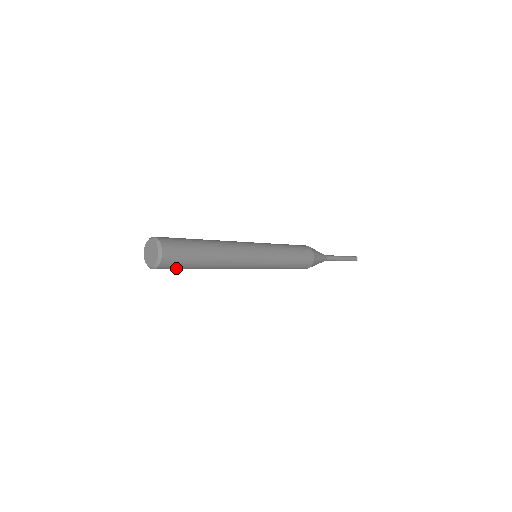
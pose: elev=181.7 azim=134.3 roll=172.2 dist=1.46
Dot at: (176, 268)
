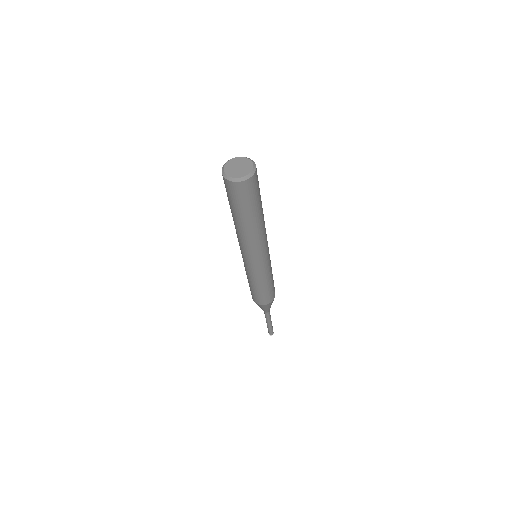
Dot at: (242, 199)
